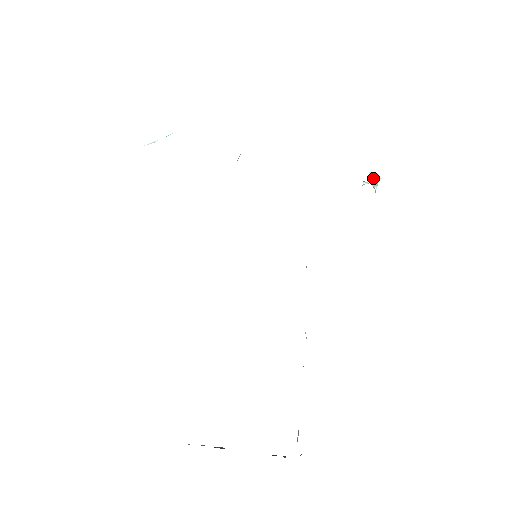
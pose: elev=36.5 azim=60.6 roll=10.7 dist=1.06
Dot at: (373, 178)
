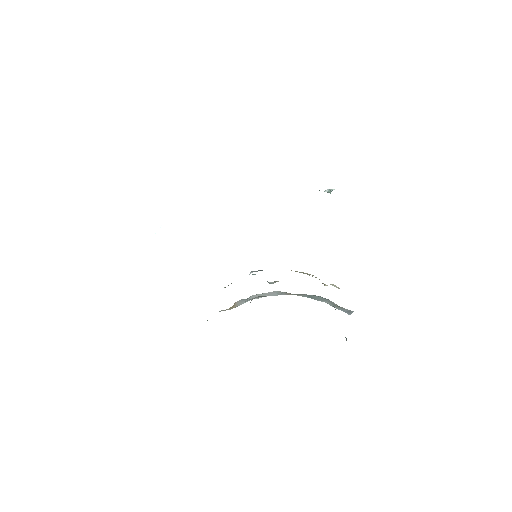
Dot at: (327, 189)
